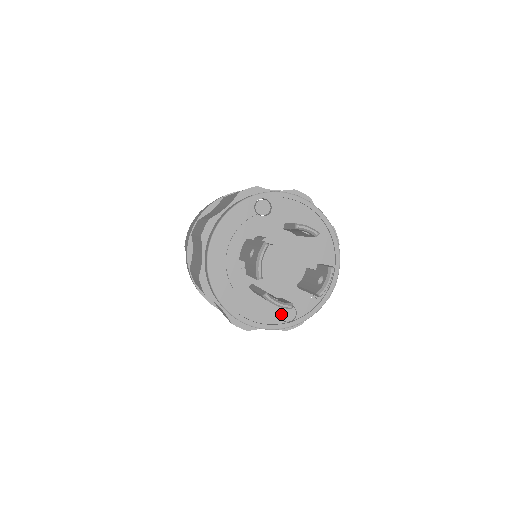
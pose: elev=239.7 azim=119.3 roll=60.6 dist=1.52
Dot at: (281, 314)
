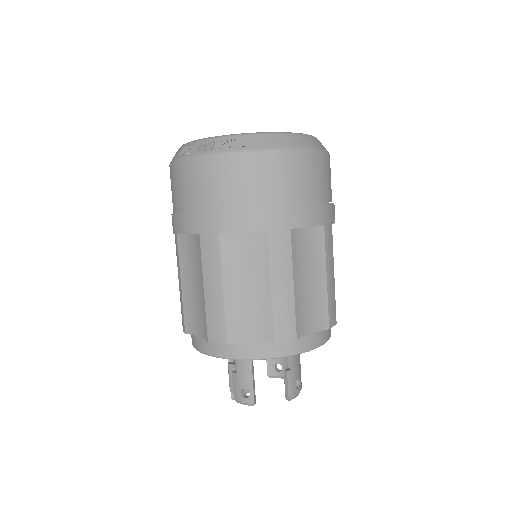
Dot at: occluded
